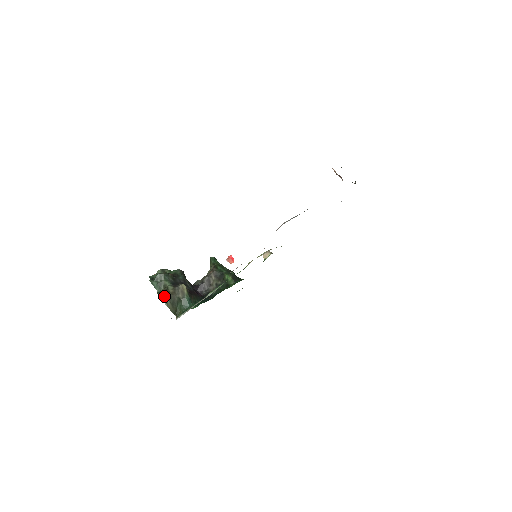
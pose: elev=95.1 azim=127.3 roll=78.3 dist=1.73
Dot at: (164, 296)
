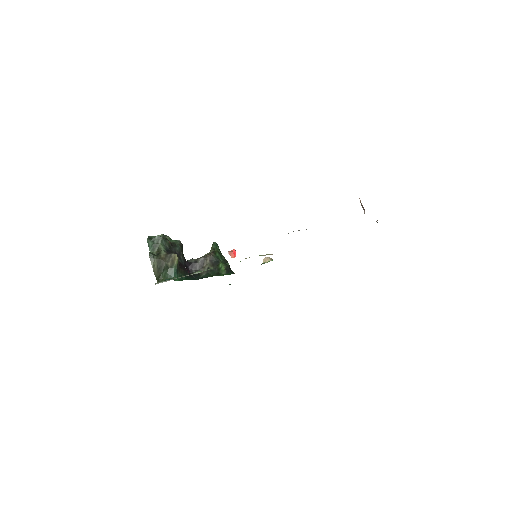
Dot at: (154, 258)
